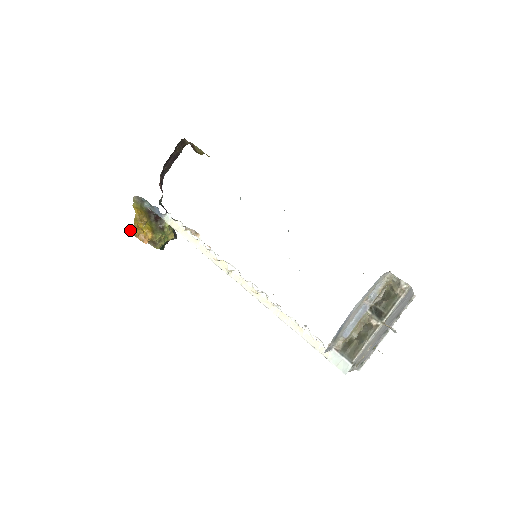
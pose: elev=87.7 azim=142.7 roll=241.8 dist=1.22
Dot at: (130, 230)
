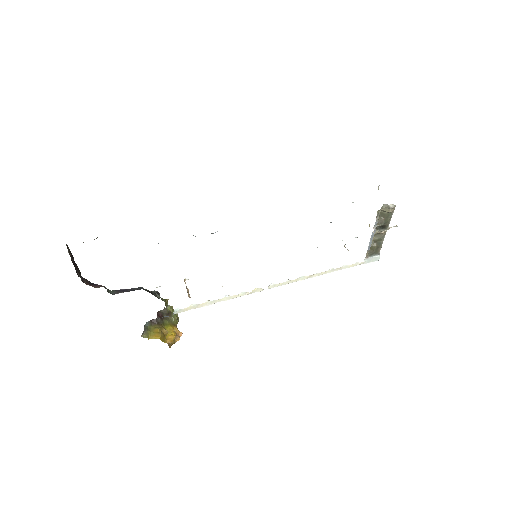
Dot at: (169, 347)
